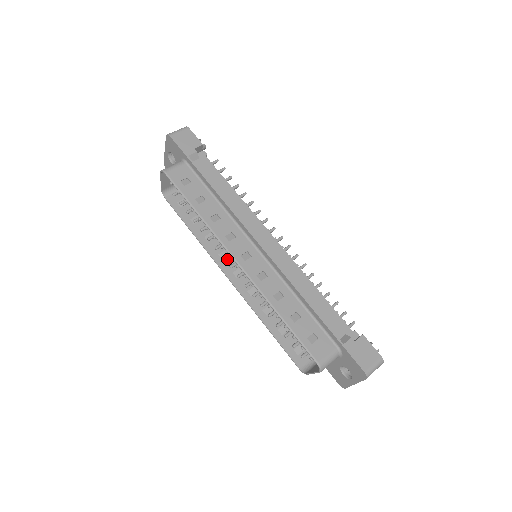
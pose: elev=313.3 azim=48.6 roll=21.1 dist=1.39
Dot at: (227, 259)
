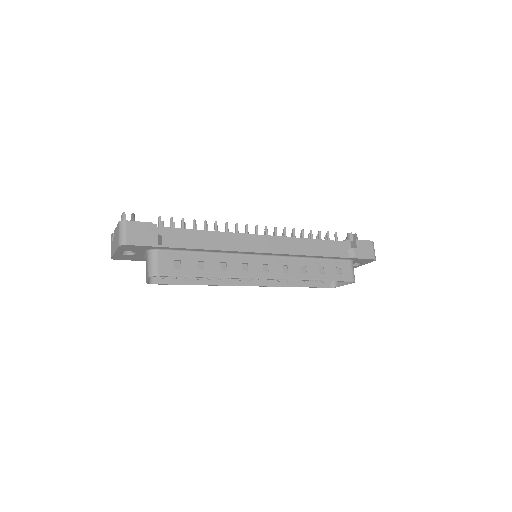
Dot at: occluded
